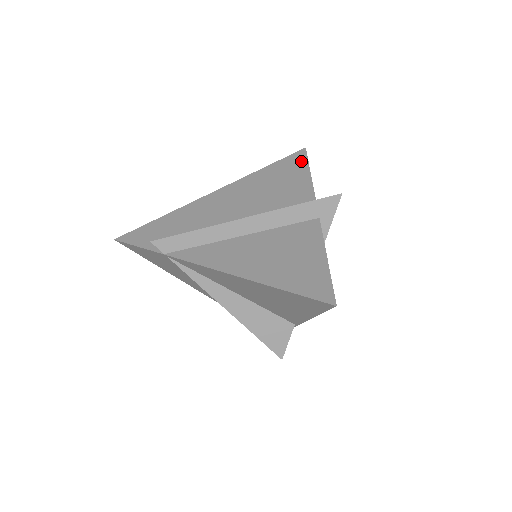
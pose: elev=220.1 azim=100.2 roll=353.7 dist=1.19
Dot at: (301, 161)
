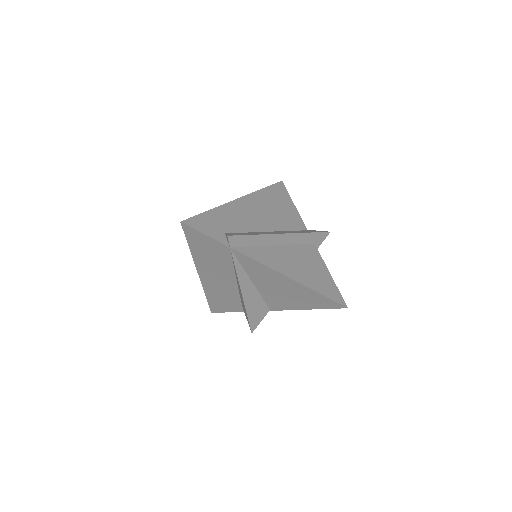
Dot at: (285, 192)
